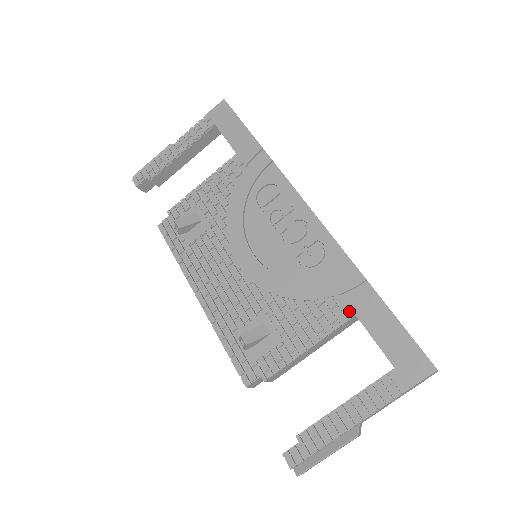
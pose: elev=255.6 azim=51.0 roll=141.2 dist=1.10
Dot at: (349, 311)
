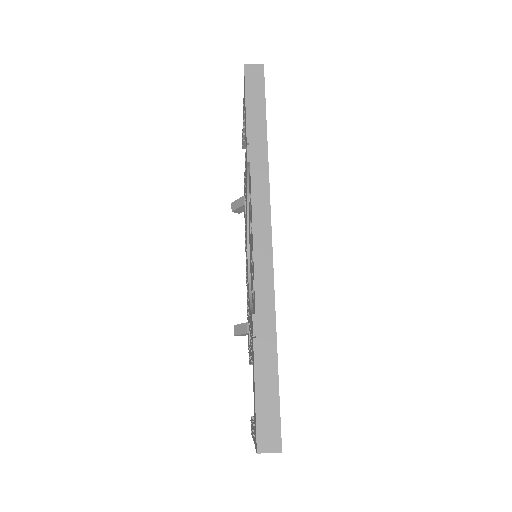
Dot at: occluded
